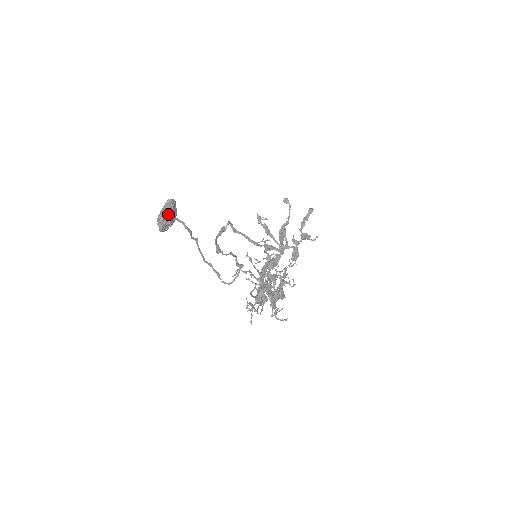
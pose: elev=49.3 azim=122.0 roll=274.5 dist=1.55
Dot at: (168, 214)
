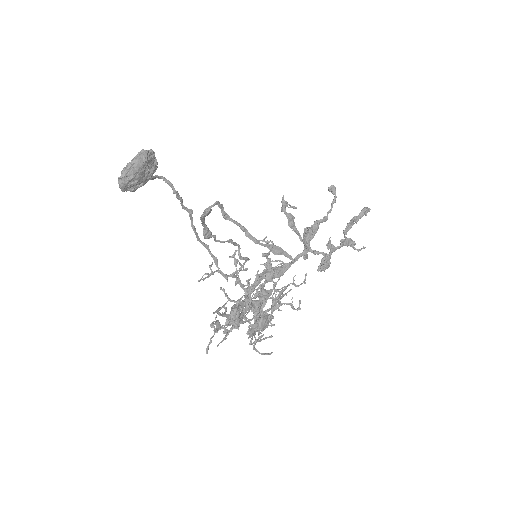
Dot at: (134, 169)
